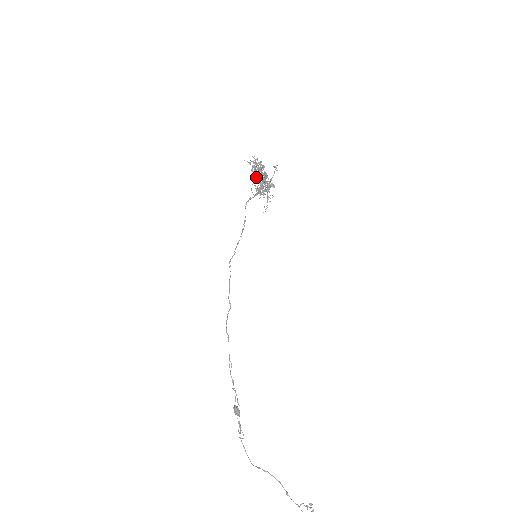
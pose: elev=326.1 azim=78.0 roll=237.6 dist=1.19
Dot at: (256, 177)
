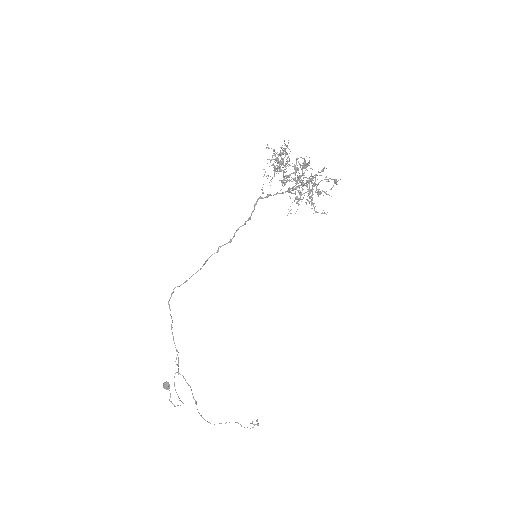
Dot at: (278, 167)
